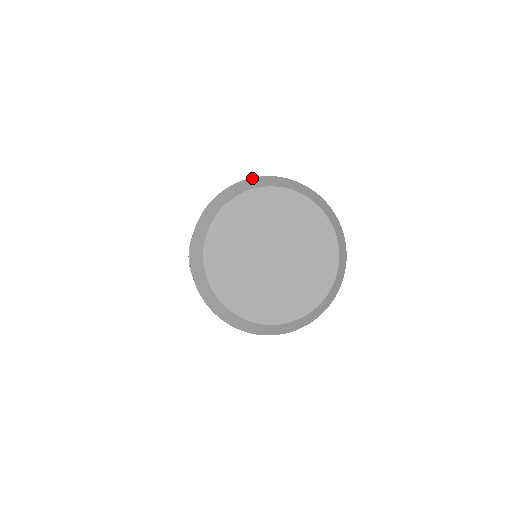
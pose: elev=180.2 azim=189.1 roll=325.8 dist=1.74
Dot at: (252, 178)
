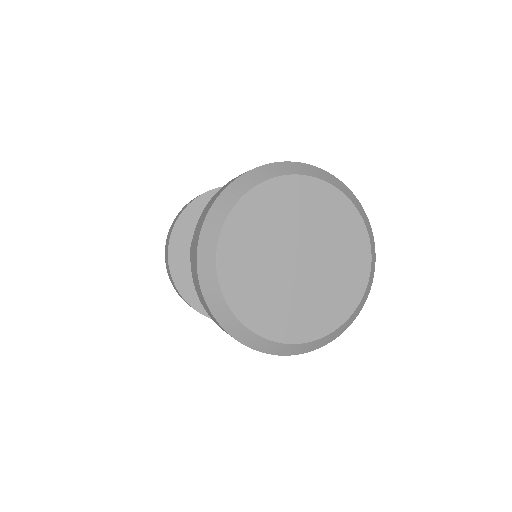
Dot at: (205, 220)
